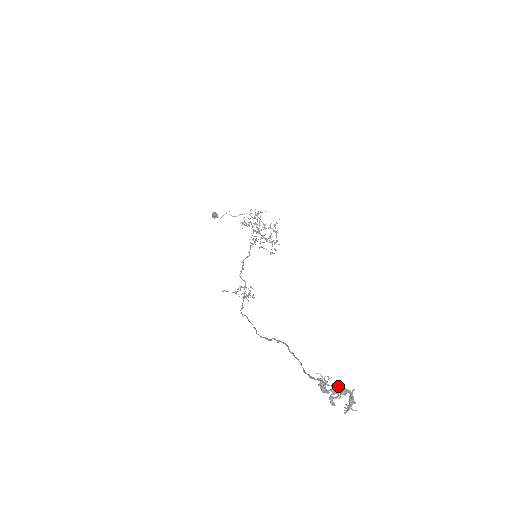
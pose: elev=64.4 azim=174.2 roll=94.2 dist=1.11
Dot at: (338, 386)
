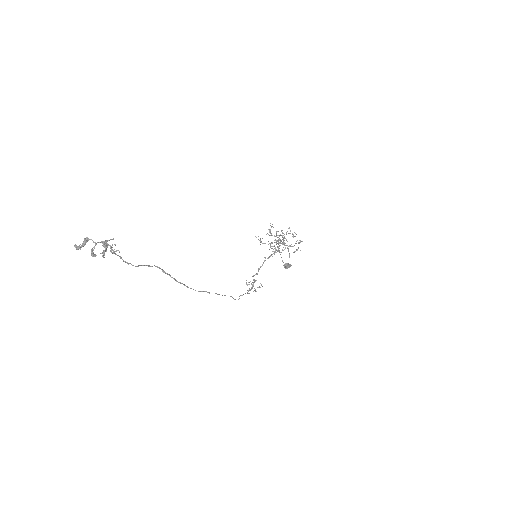
Dot at: occluded
